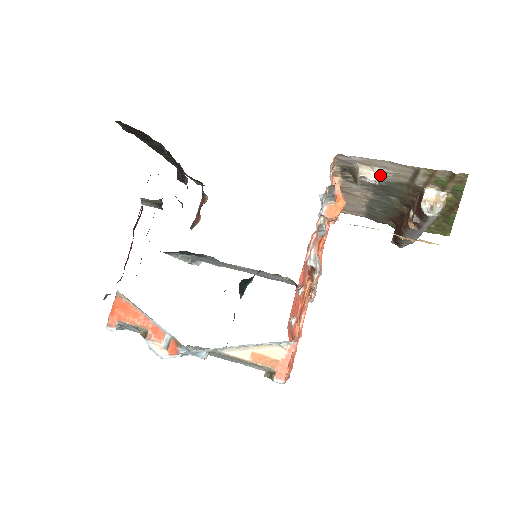
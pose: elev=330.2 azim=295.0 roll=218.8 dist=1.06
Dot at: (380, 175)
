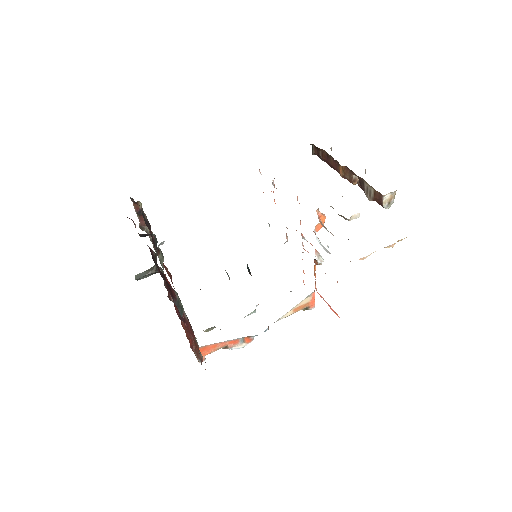
Dot at: occluded
